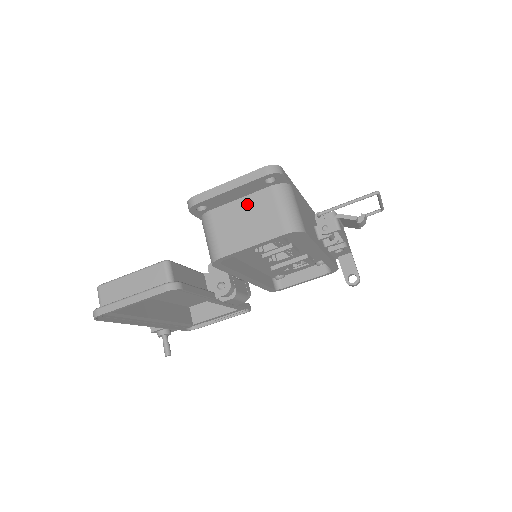
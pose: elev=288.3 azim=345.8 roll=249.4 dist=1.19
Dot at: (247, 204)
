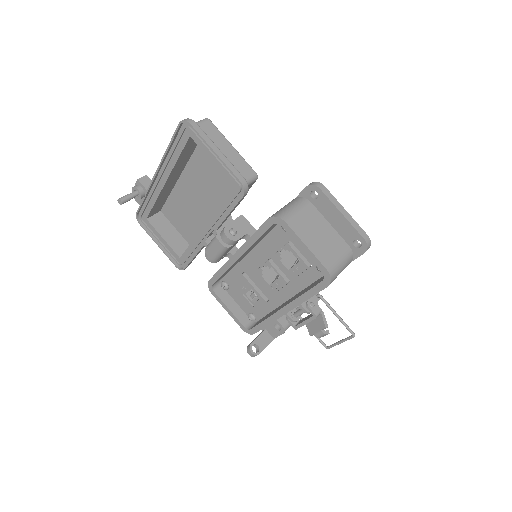
Dot at: (330, 231)
